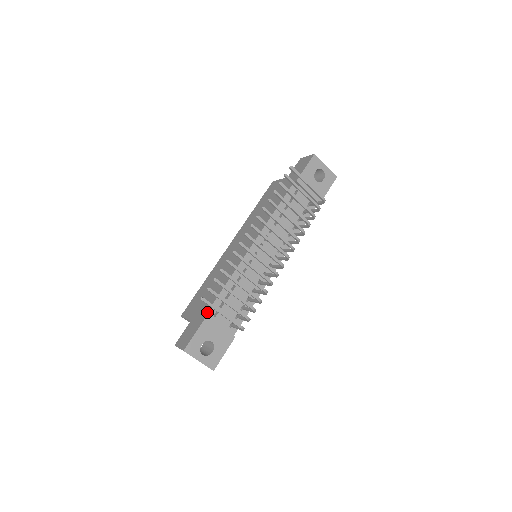
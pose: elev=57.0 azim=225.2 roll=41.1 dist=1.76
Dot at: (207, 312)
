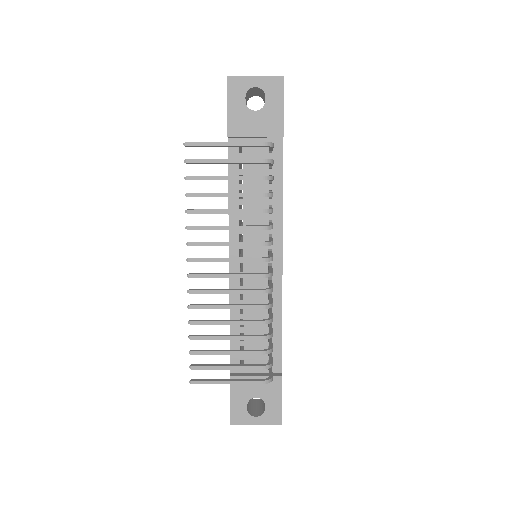
Dot at: occluded
